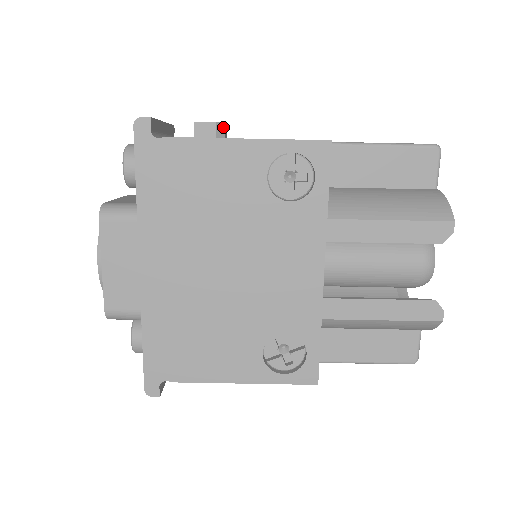
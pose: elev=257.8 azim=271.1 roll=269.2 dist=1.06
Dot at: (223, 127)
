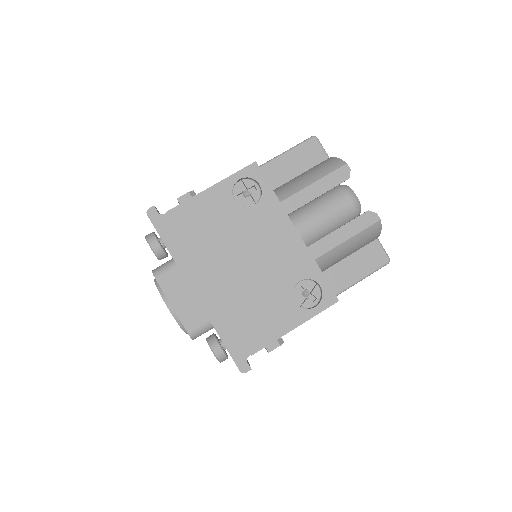
Dot at: (194, 193)
